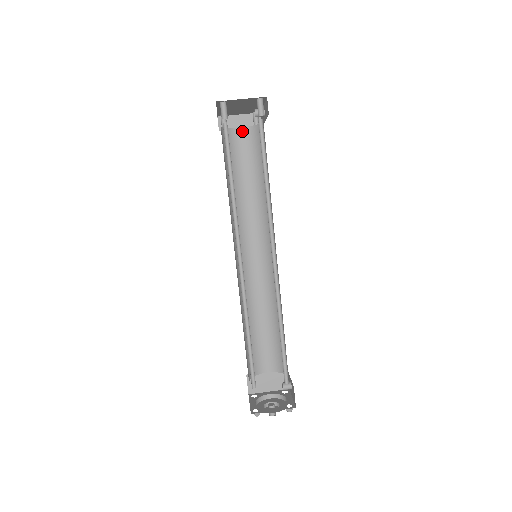
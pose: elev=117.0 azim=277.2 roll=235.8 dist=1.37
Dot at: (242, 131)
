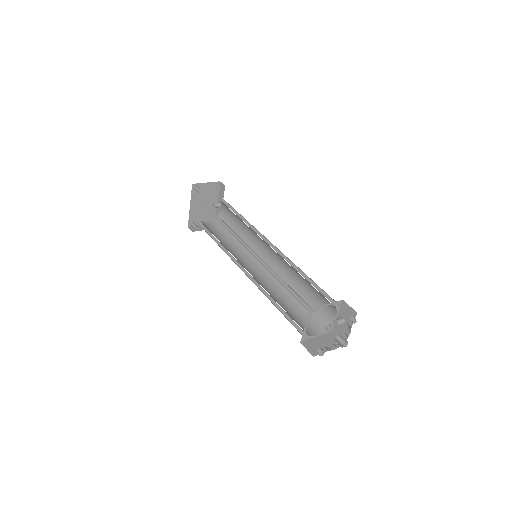
Dot at: (209, 223)
